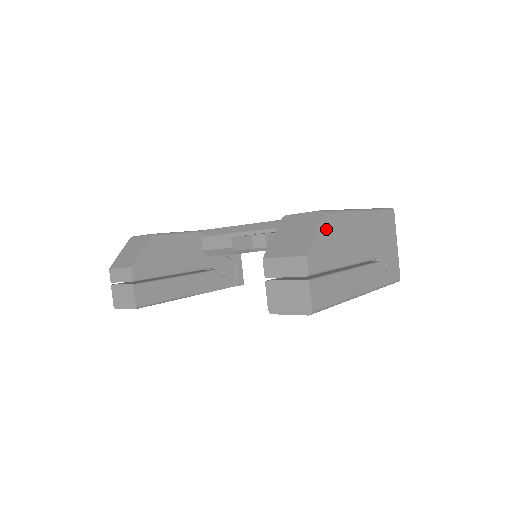
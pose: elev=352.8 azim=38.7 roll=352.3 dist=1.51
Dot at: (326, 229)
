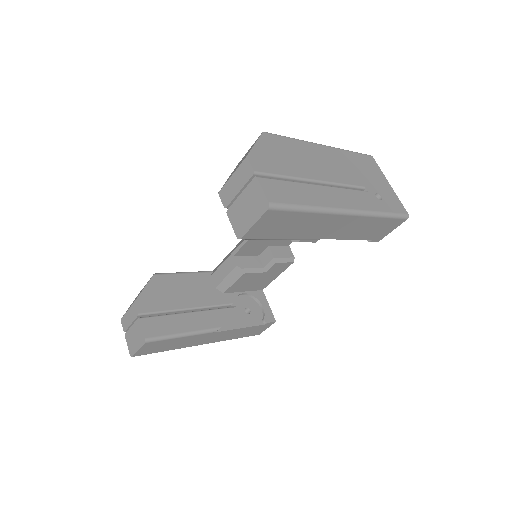
Dot at: (270, 144)
